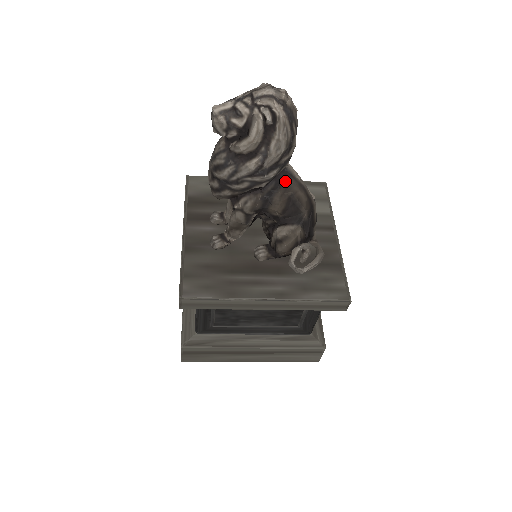
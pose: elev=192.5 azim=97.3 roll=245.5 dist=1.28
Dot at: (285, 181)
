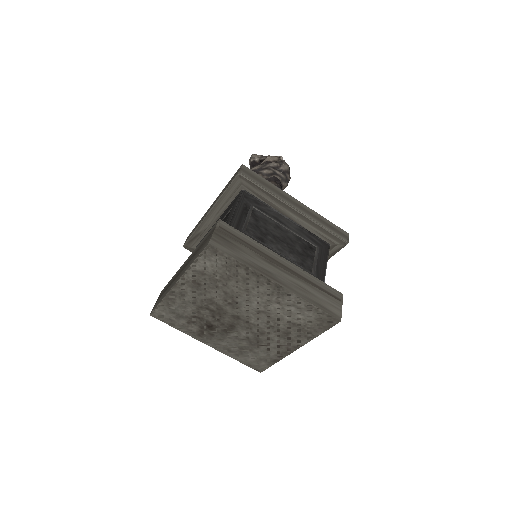
Dot at: occluded
